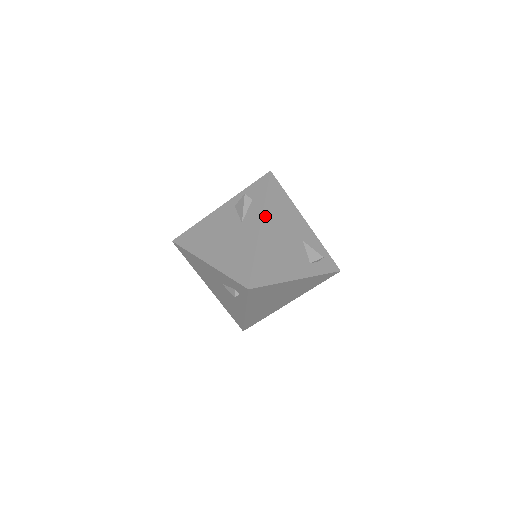
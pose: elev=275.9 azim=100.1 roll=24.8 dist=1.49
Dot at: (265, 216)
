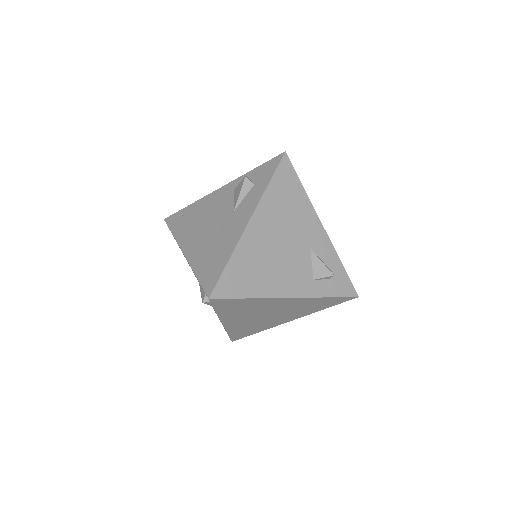
Dot at: (261, 208)
